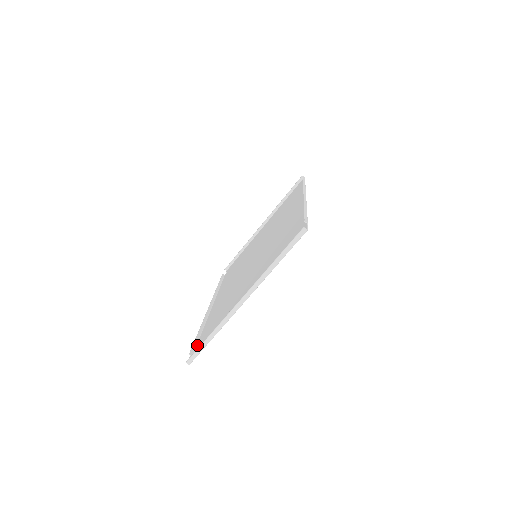
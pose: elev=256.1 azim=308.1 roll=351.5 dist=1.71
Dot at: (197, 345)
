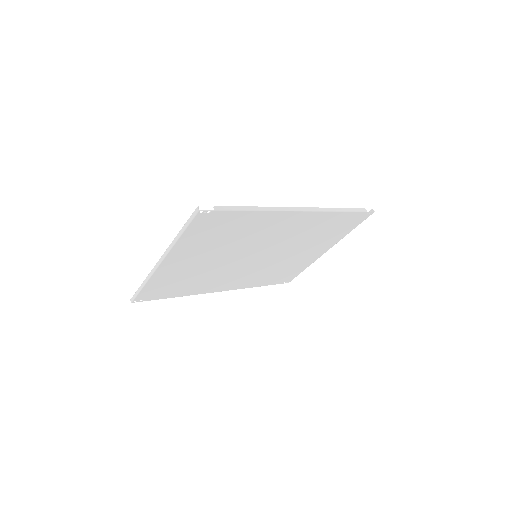
Dot at: (158, 298)
